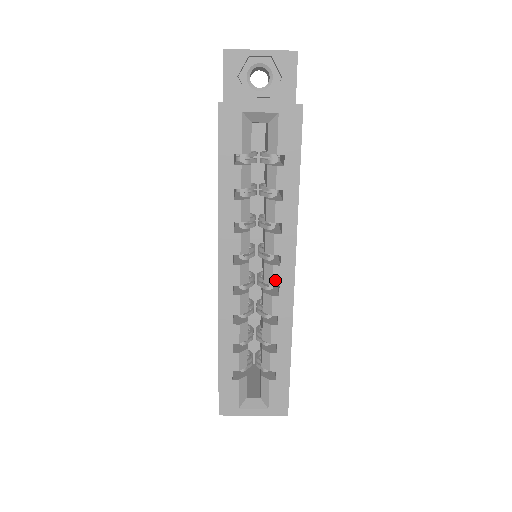
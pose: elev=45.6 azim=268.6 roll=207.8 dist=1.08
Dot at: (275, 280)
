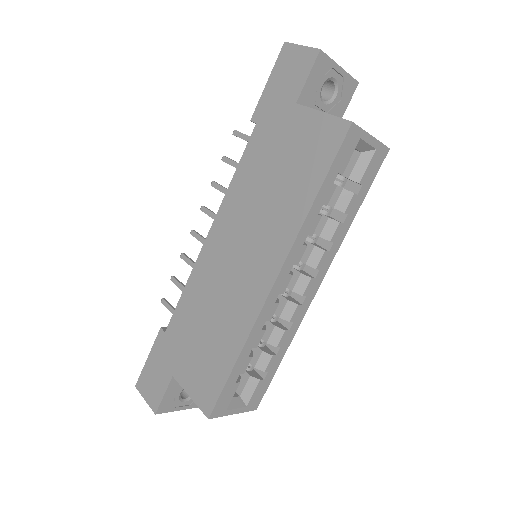
Dot at: (306, 291)
